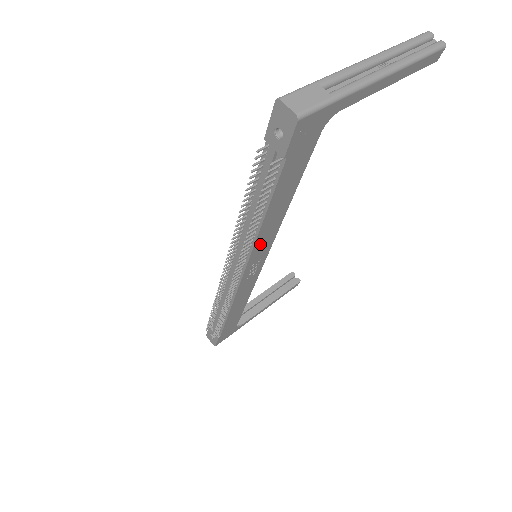
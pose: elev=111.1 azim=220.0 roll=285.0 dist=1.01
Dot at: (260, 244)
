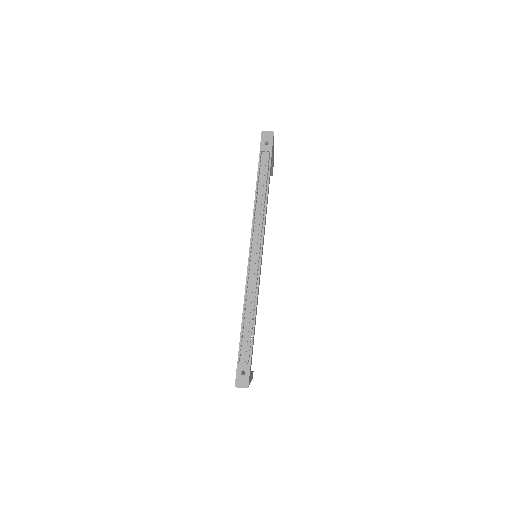
Dot at: occluded
